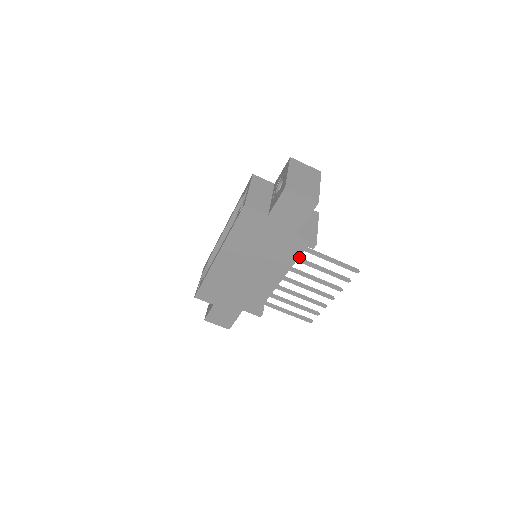
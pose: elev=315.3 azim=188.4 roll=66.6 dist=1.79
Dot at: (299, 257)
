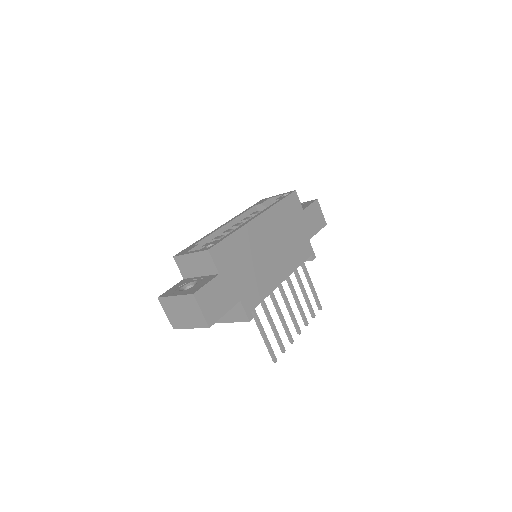
Dot at: occluded
